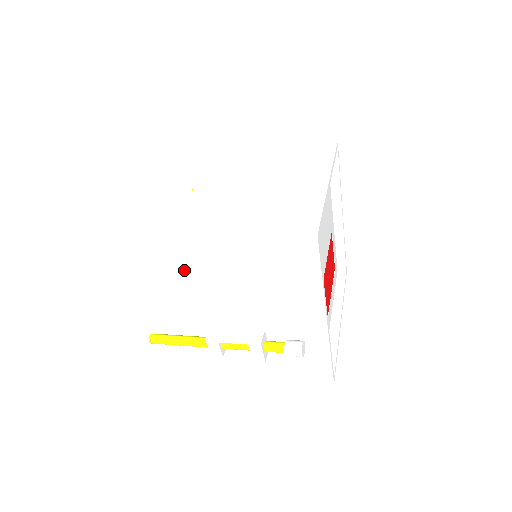
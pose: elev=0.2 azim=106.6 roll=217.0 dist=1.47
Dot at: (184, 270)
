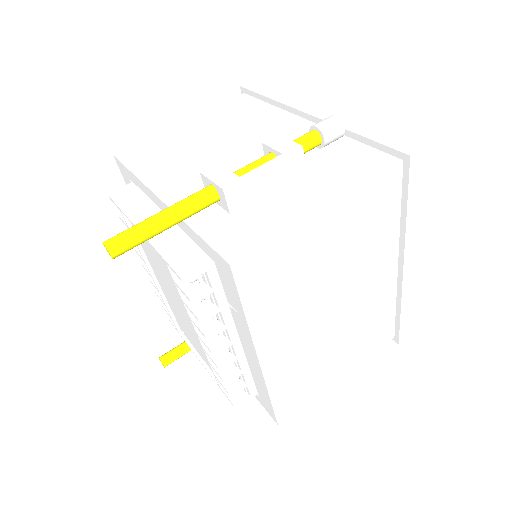
Dot at: occluded
